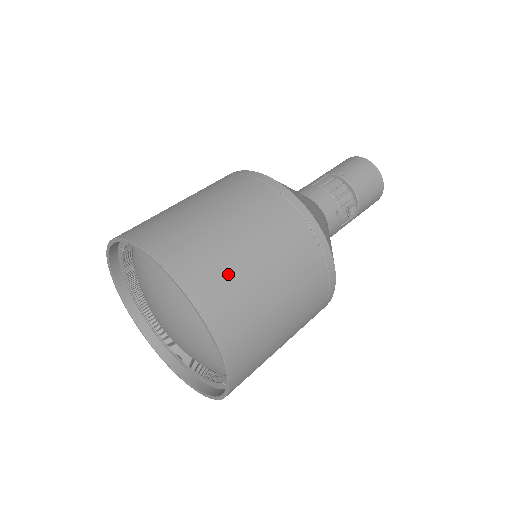
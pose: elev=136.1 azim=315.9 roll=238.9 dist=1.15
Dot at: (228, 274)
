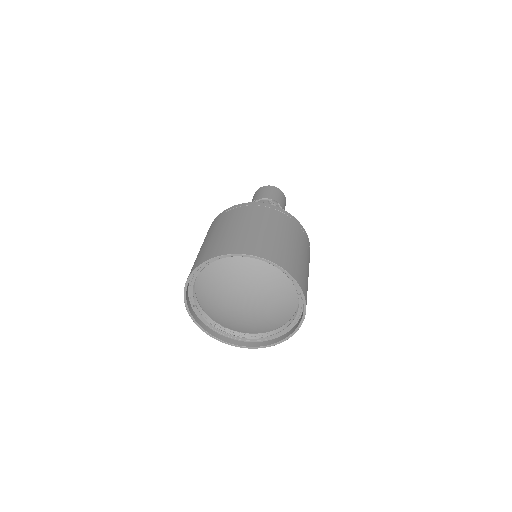
Dot at: (236, 239)
